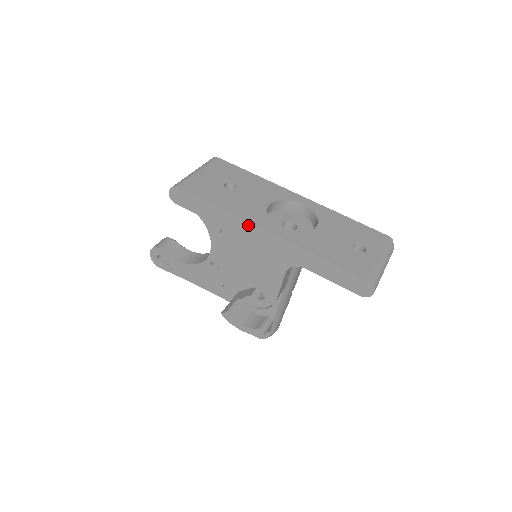
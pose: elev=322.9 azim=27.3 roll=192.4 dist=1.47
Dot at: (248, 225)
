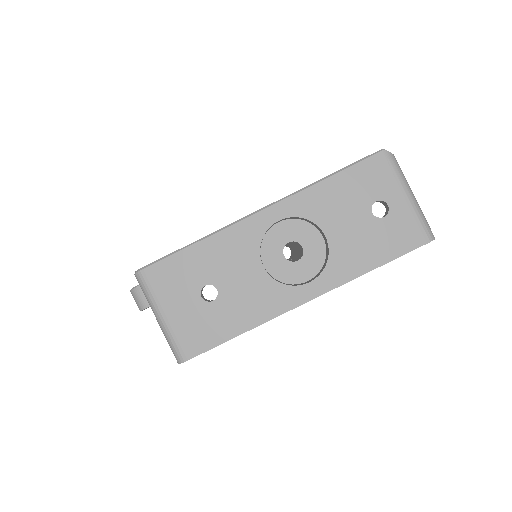
Dot at: occluded
